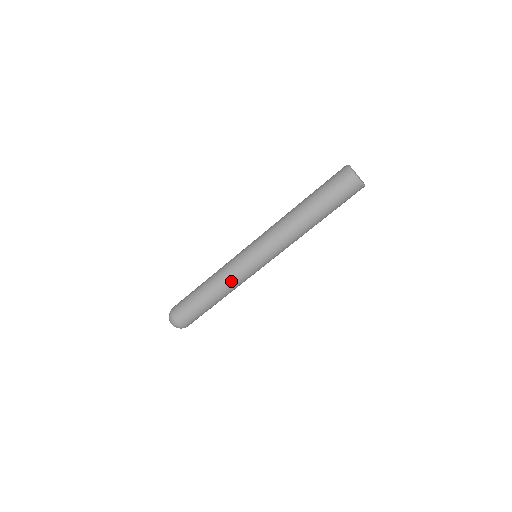
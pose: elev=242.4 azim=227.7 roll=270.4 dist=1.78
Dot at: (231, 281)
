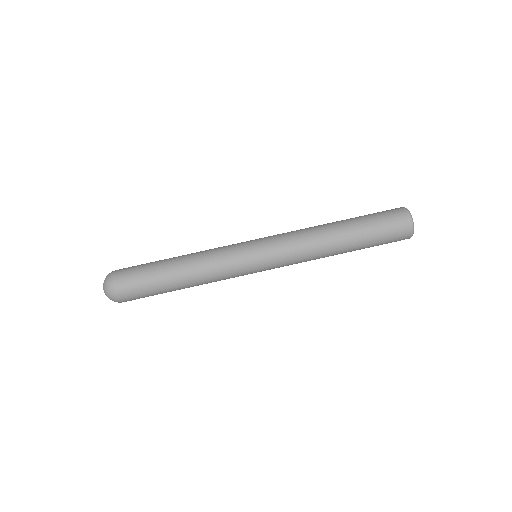
Dot at: (213, 257)
